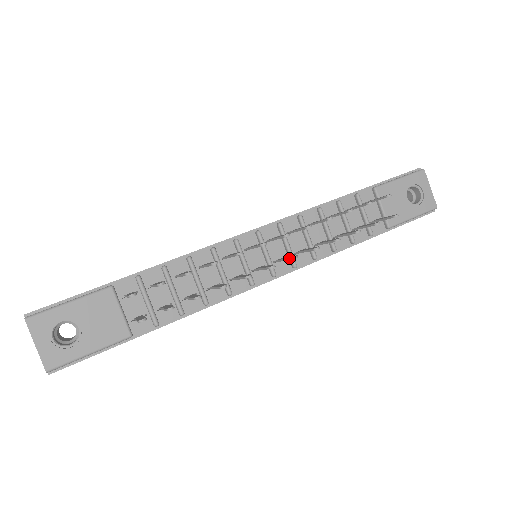
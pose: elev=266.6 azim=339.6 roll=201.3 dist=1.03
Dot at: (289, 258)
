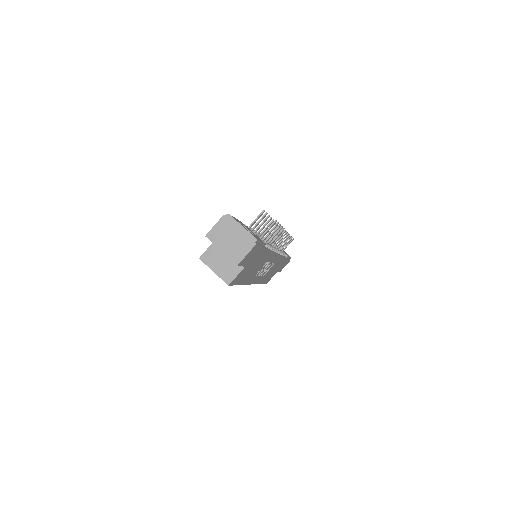
Dot at: (284, 234)
